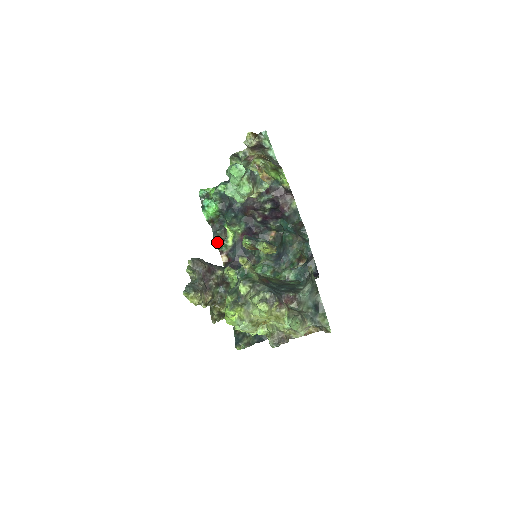
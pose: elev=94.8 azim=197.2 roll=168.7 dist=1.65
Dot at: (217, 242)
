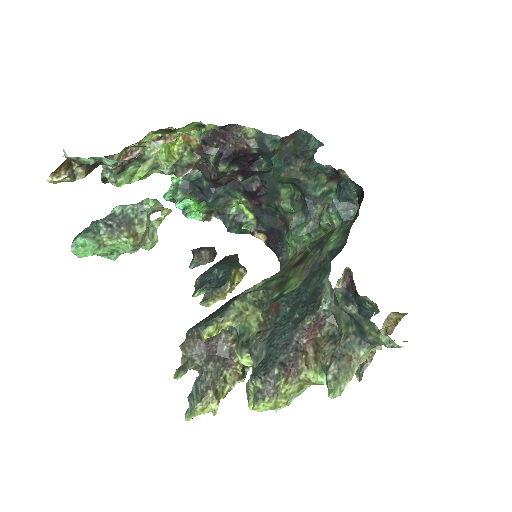
Dot at: (235, 230)
